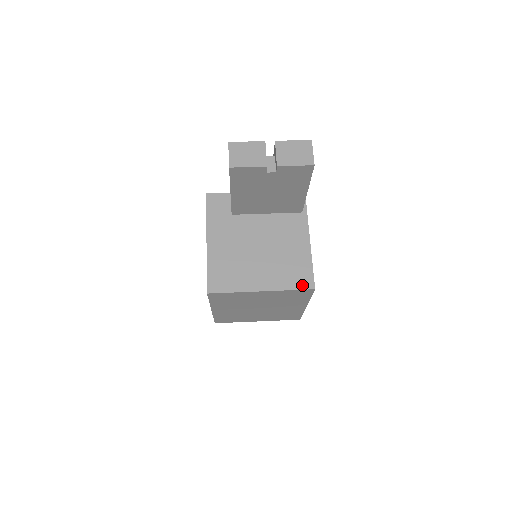
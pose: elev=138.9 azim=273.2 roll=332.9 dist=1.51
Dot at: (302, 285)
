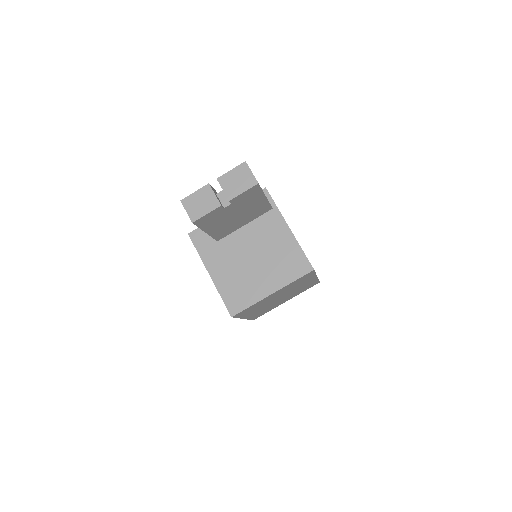
Dot at: (302, 272)
